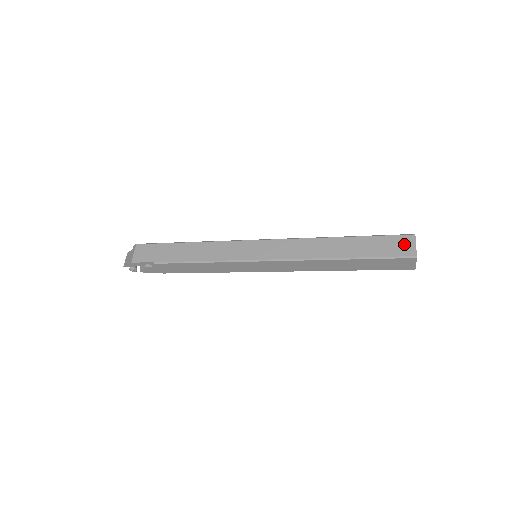
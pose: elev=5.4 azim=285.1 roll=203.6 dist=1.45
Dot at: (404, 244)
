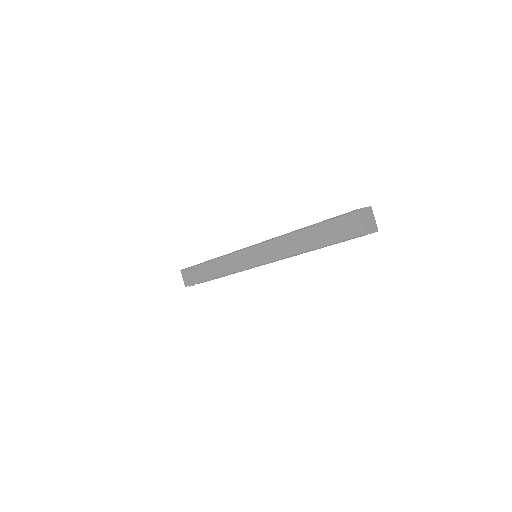
Dot at: (352, 224)
